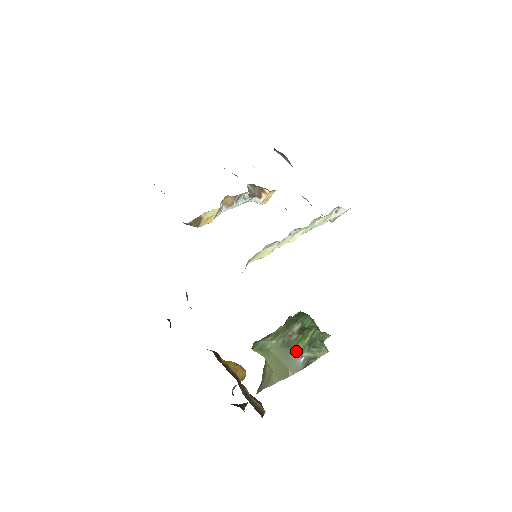
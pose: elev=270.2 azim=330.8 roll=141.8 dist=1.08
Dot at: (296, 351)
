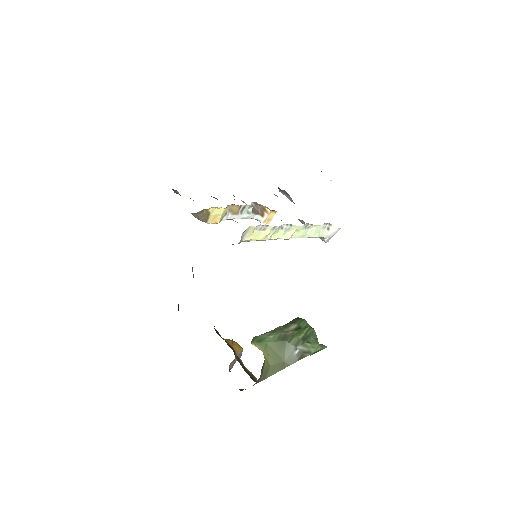
Dot at: (291, 344)
